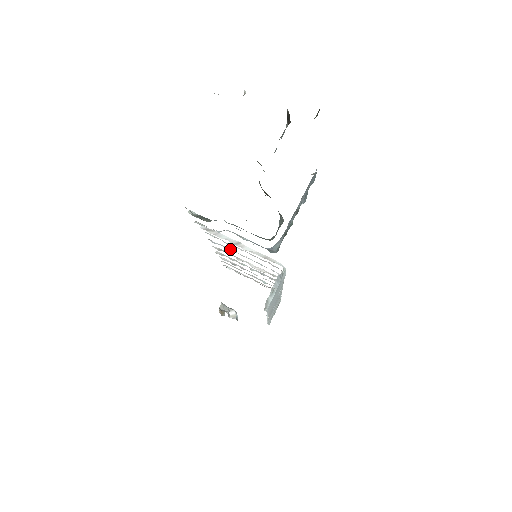
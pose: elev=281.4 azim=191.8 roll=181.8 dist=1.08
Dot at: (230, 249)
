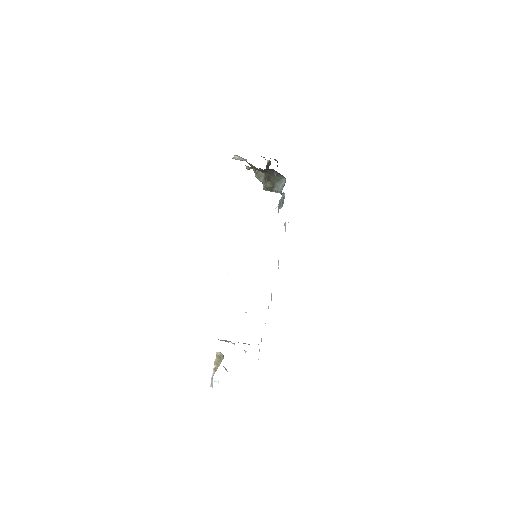
Dot at: occluded
